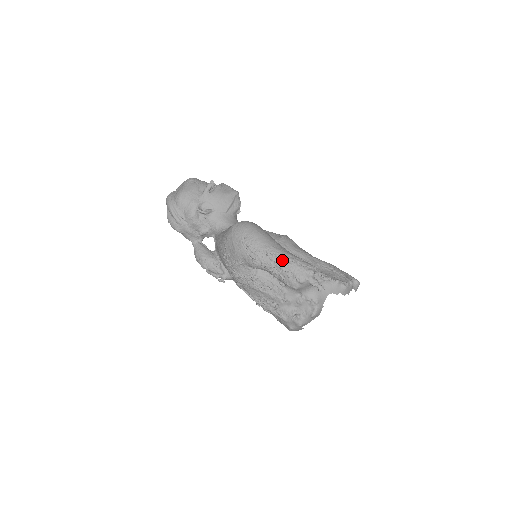
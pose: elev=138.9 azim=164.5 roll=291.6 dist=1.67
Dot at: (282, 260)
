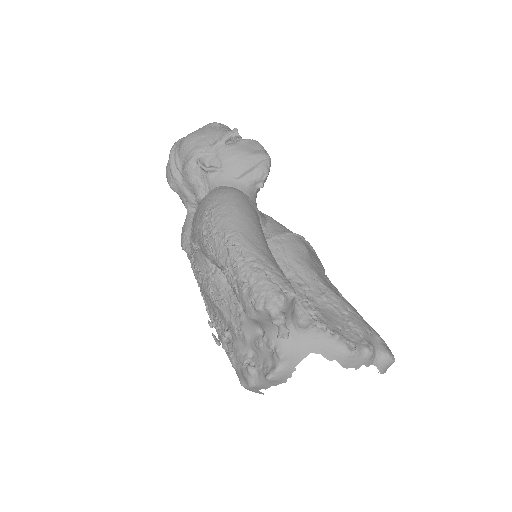
Dot at: (244, 260)
